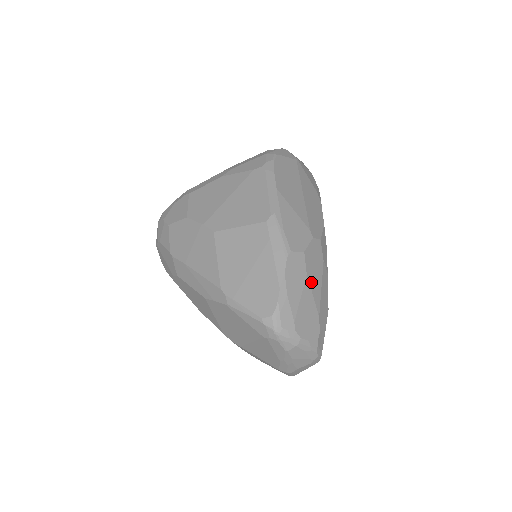
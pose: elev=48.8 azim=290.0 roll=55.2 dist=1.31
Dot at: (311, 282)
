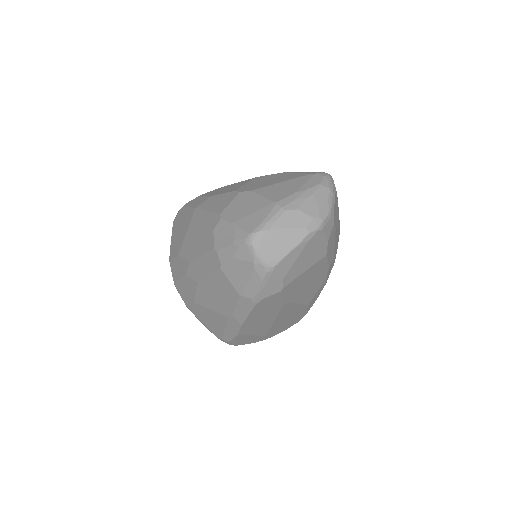
Dot at: (338, 229)
